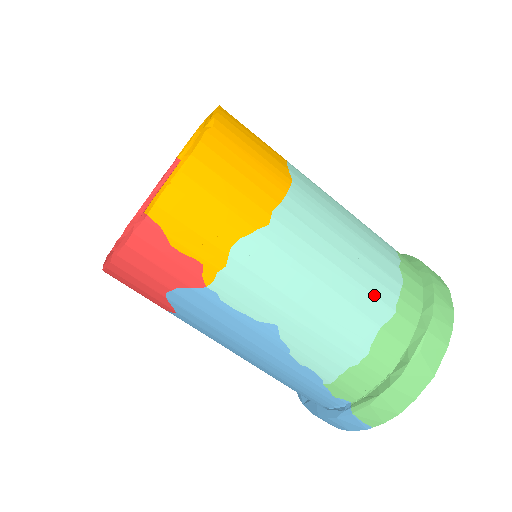
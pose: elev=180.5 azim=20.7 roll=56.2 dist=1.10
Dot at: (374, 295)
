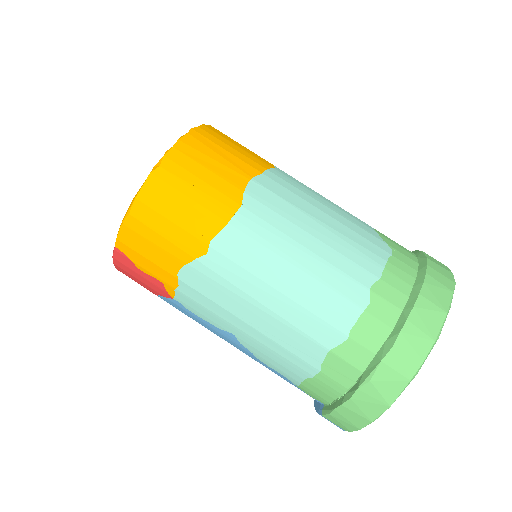
Dot at: (322, 319)
